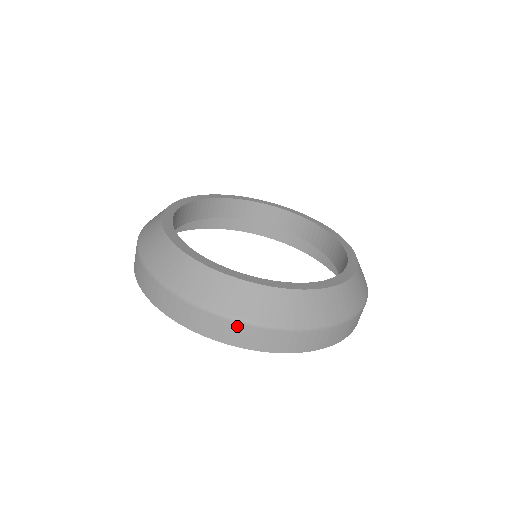
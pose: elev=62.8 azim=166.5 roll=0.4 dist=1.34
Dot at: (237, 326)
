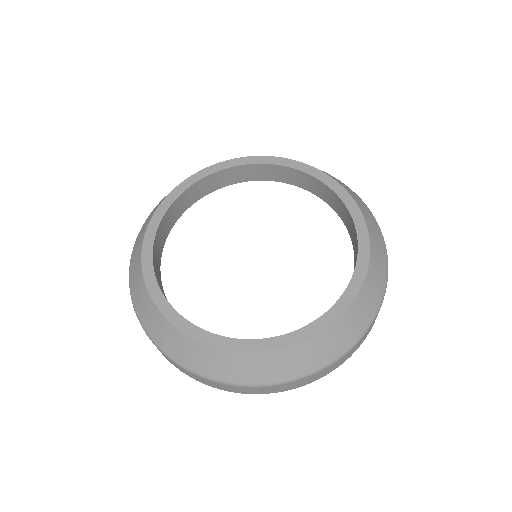
Dot at: (330, 367)
